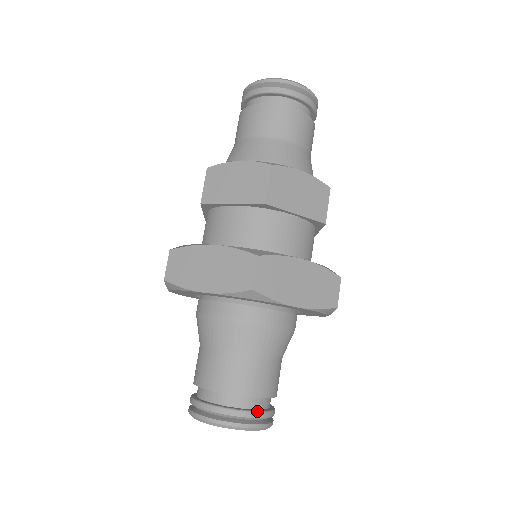
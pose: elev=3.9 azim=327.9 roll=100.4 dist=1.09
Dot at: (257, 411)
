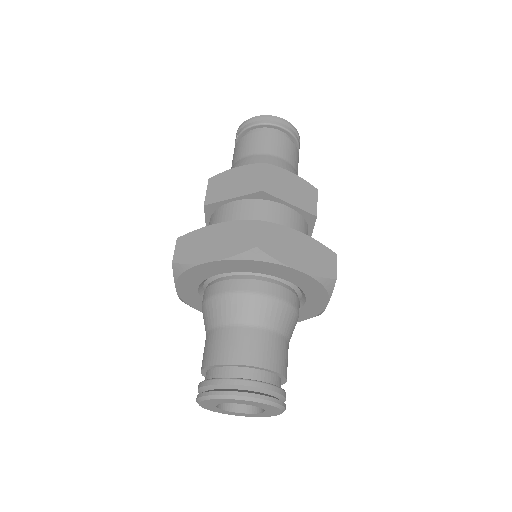
Dot at: (222, 378)
